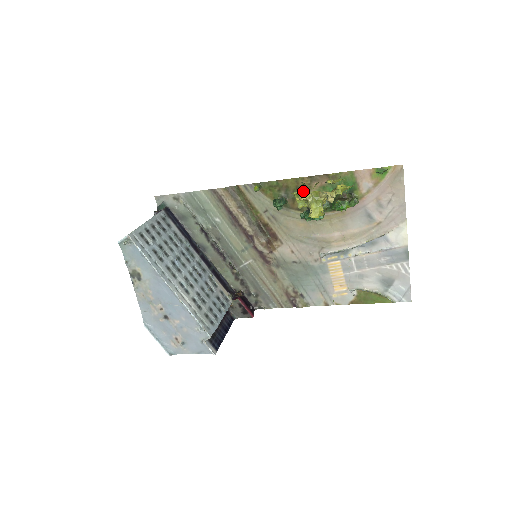
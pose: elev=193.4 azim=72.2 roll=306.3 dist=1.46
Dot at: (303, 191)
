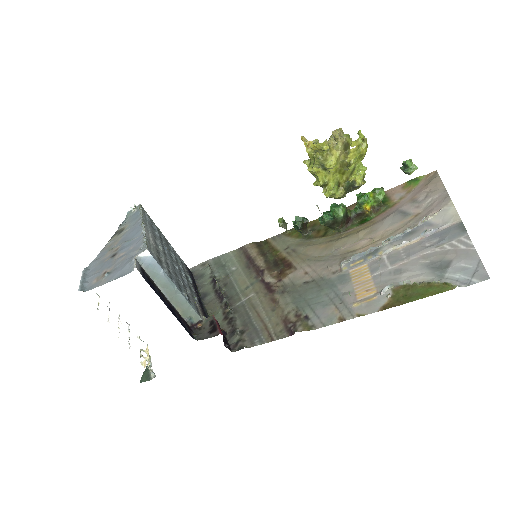
Dot at: occluded
